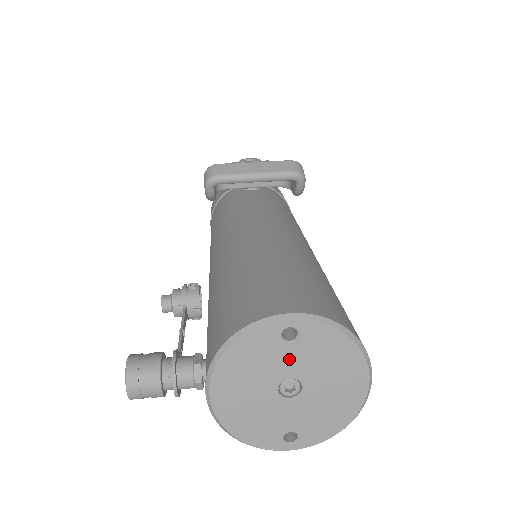
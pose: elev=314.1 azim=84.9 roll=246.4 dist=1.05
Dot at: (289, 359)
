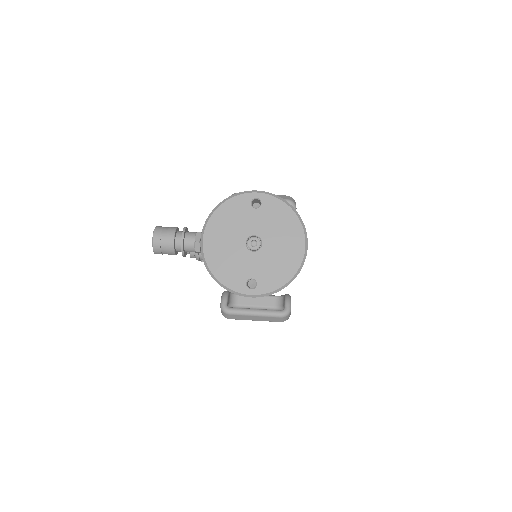
Dot at: (255, 220)
